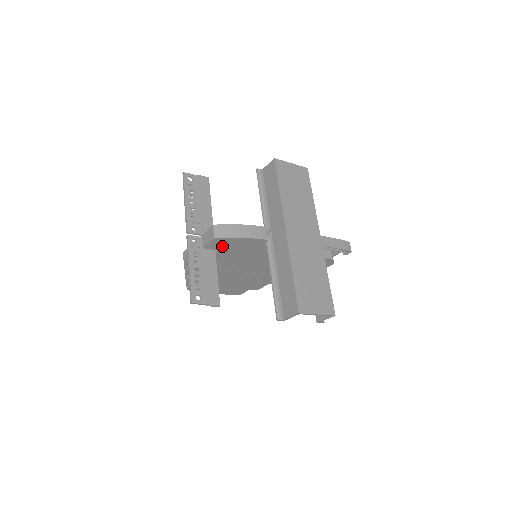
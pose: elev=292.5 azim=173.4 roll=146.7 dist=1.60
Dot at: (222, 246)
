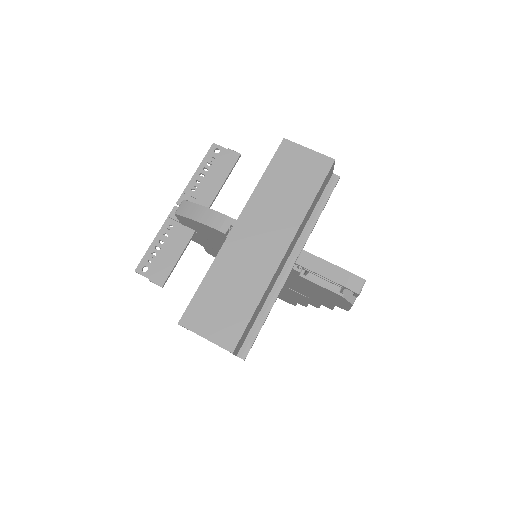
Dot at: (194, 227)
